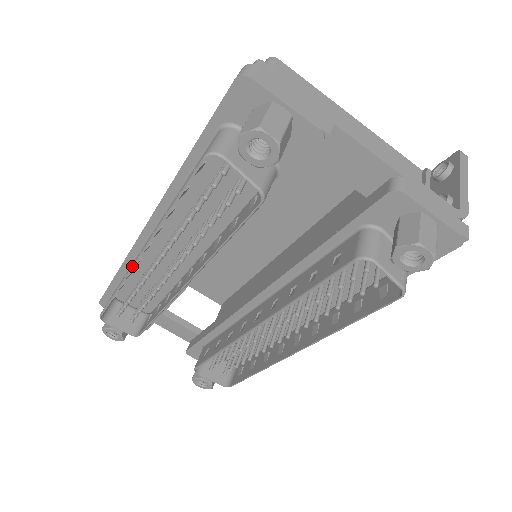
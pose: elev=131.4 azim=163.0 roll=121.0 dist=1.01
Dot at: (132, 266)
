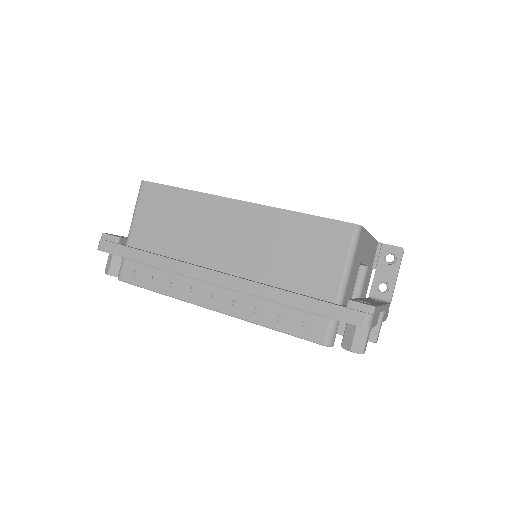
Dot at: (200, 306)
